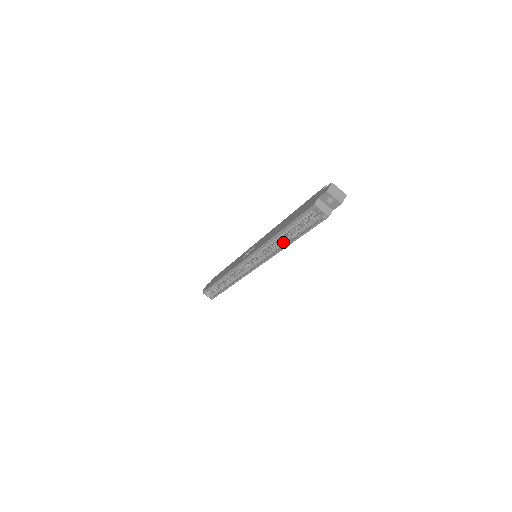
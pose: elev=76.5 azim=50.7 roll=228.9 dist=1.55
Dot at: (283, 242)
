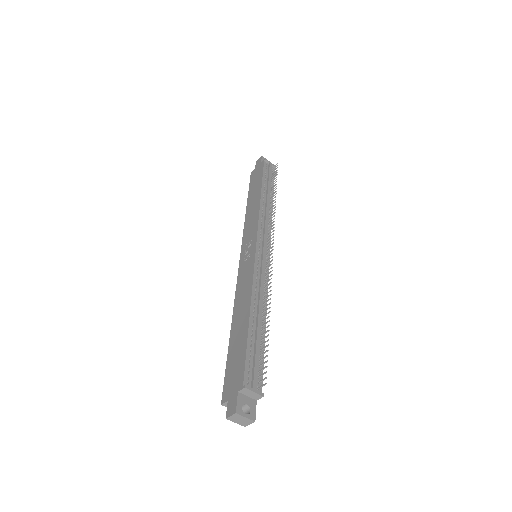
Dot at: occluded
